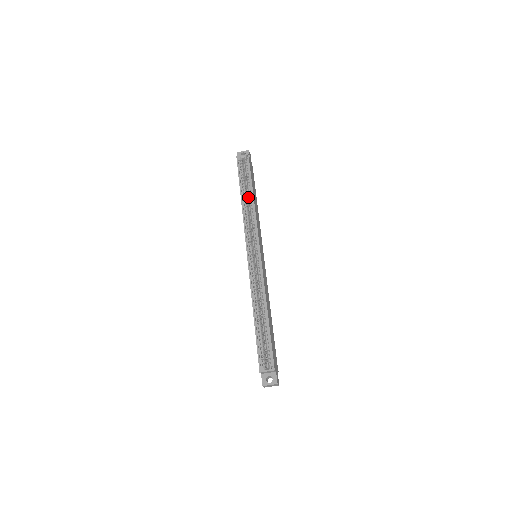
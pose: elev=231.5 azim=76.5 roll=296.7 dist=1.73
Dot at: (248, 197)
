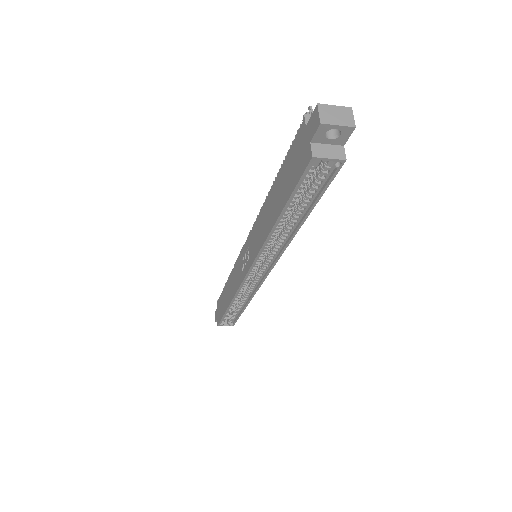
Dot at: occluded
